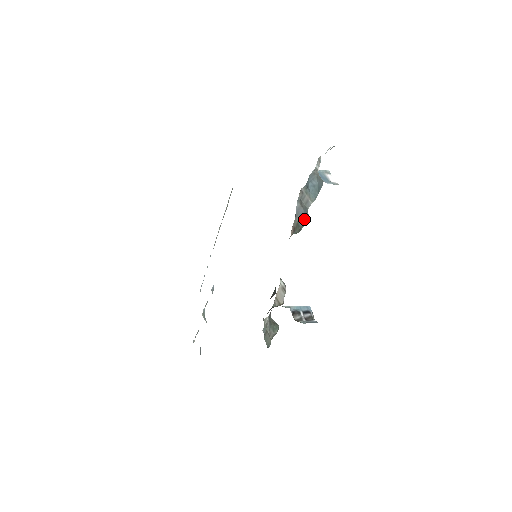
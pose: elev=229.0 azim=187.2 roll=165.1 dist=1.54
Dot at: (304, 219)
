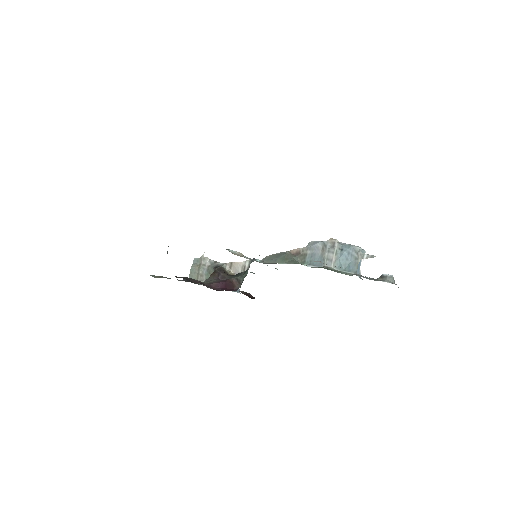
Dot at: (314, 262)
